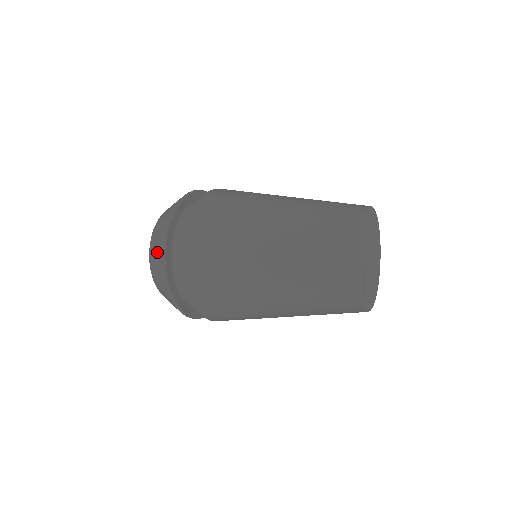
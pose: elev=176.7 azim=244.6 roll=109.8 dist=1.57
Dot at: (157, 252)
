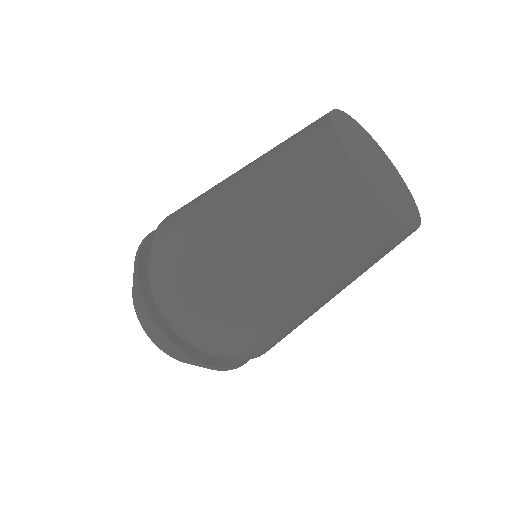
Dot at: (139, 308)
